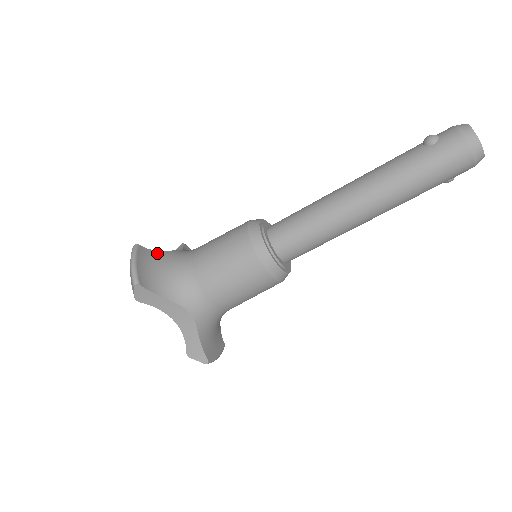
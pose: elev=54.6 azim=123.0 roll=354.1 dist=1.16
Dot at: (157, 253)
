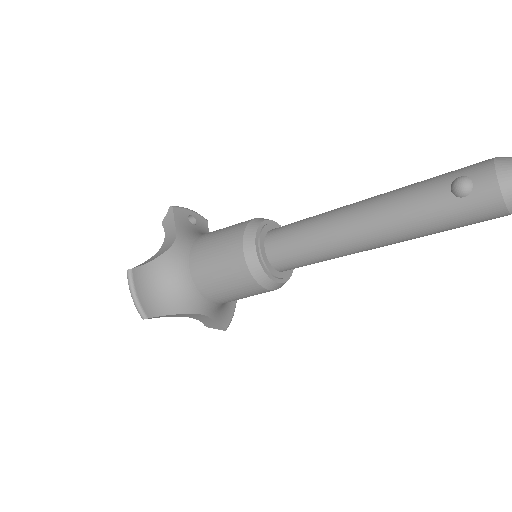
Dot at: (152, 265)
